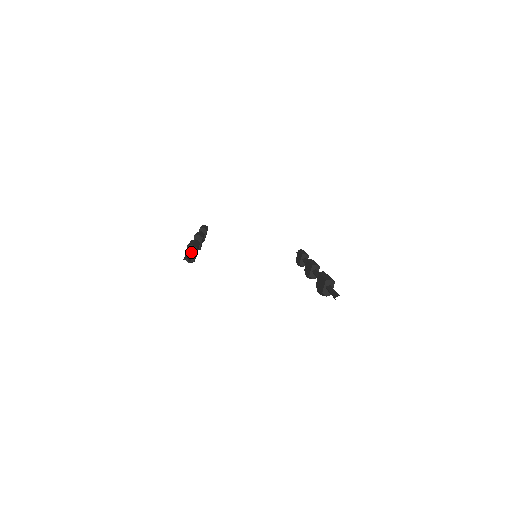
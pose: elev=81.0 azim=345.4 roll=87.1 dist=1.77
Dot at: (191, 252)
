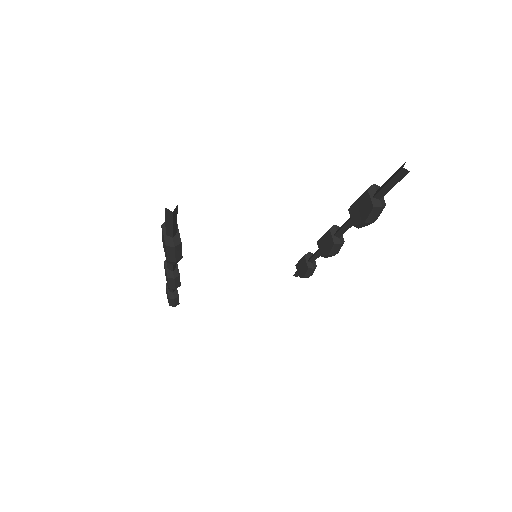
Dot at: occluded
